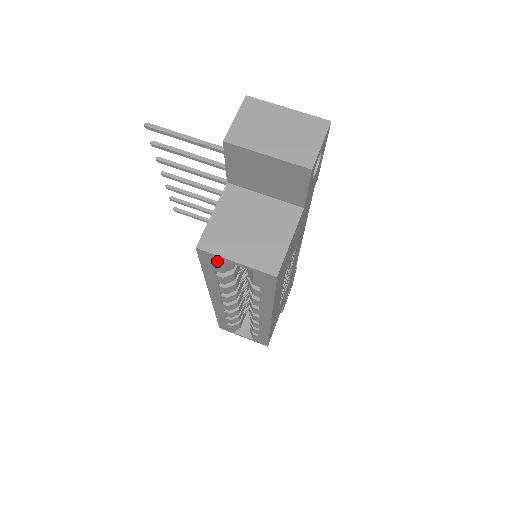
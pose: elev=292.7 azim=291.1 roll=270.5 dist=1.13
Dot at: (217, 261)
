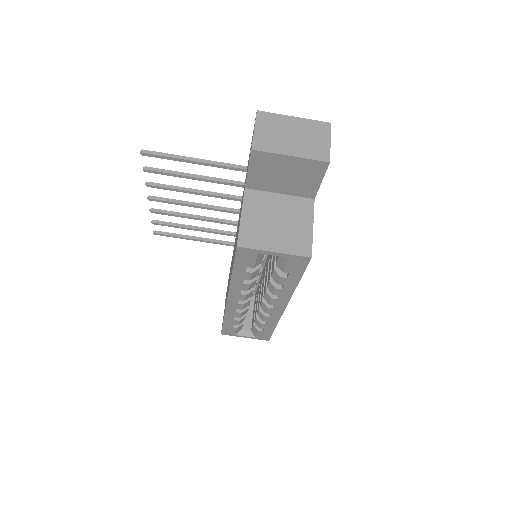
Dot at: (254, 256)
